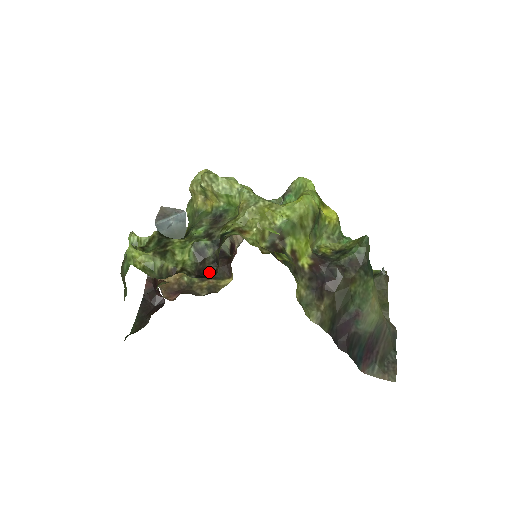
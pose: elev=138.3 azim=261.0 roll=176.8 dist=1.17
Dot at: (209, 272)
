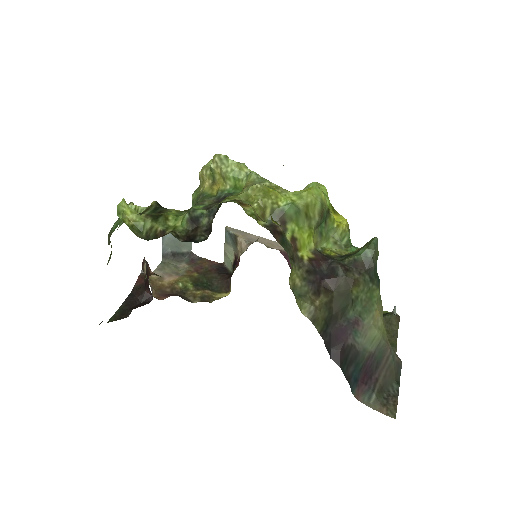
Dot at: (199, 239)
